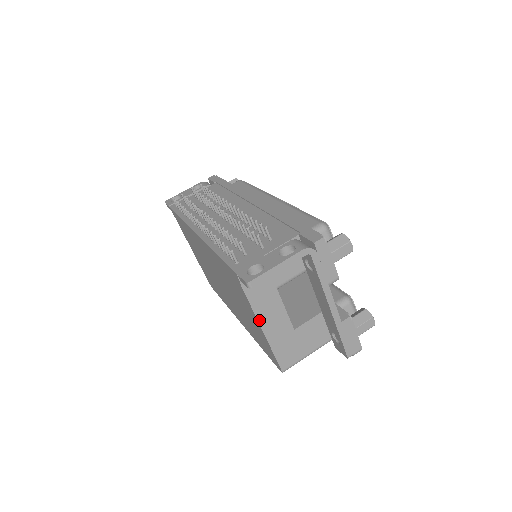
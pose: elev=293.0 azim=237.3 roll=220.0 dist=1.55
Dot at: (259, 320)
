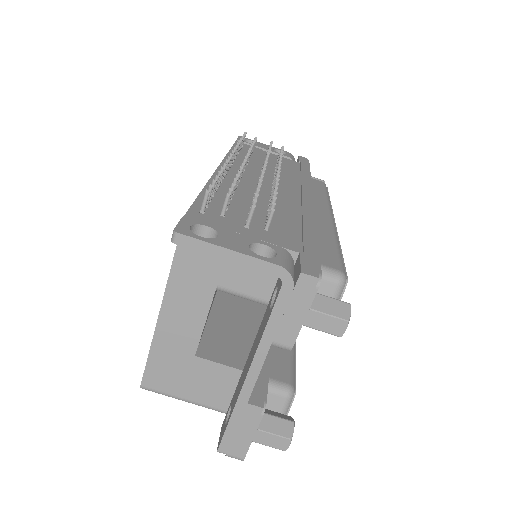
Dot at: (165, 301)
